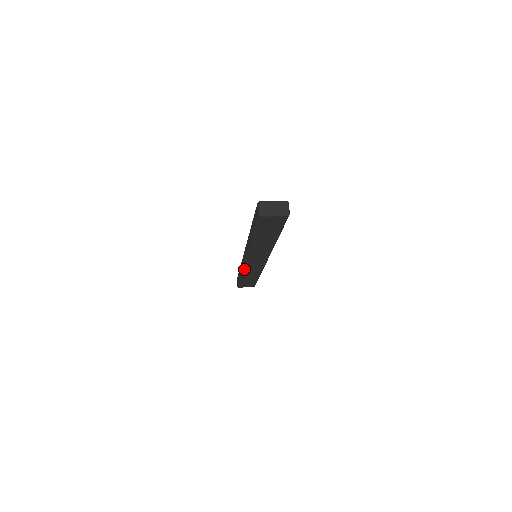
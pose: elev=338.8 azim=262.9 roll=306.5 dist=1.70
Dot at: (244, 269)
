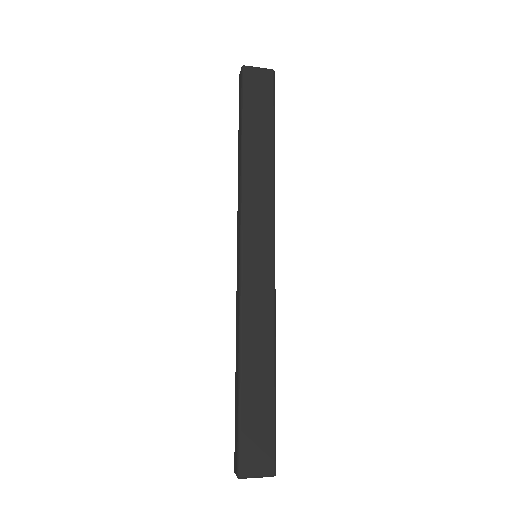
Dot at: (241, 303)
